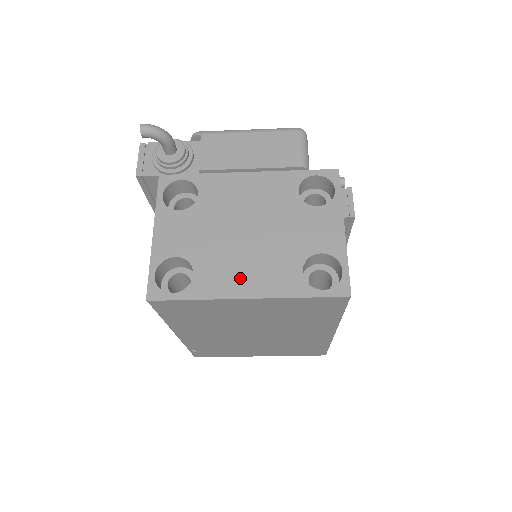
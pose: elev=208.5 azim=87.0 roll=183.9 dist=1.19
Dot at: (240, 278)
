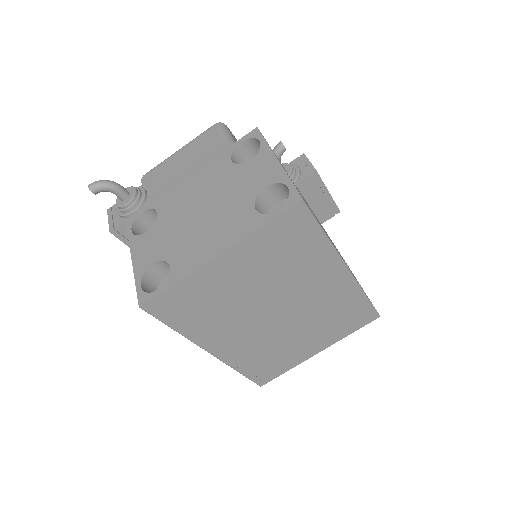
Dot at: (207, 246)
